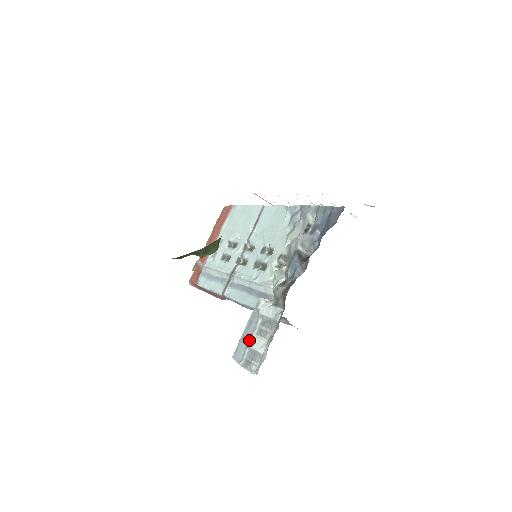
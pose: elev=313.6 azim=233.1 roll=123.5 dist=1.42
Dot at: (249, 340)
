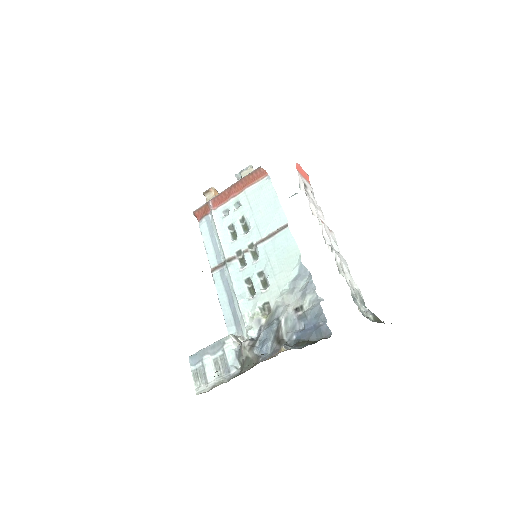
Dot at: (206, 359)
